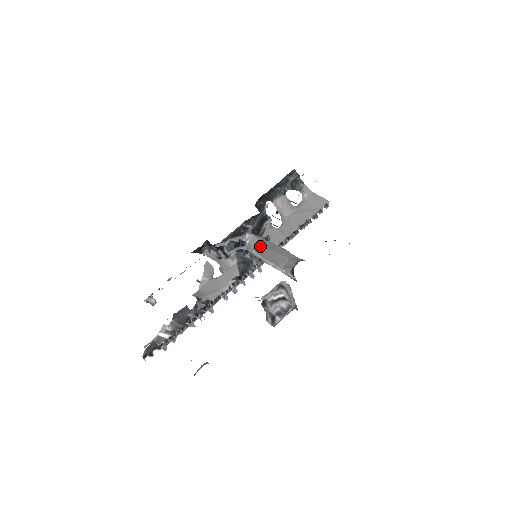
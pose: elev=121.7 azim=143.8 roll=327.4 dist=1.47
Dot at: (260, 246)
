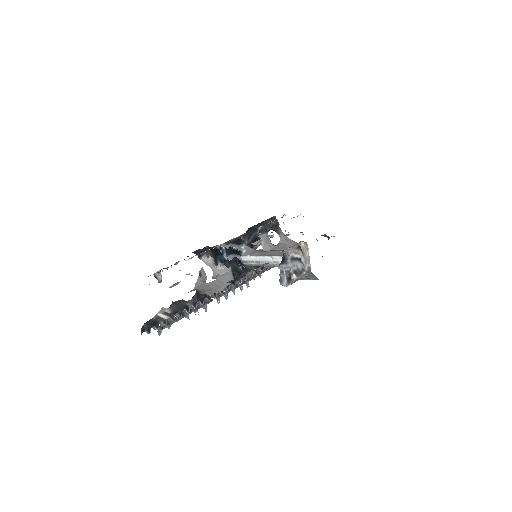
Dot at: (258, 252)
